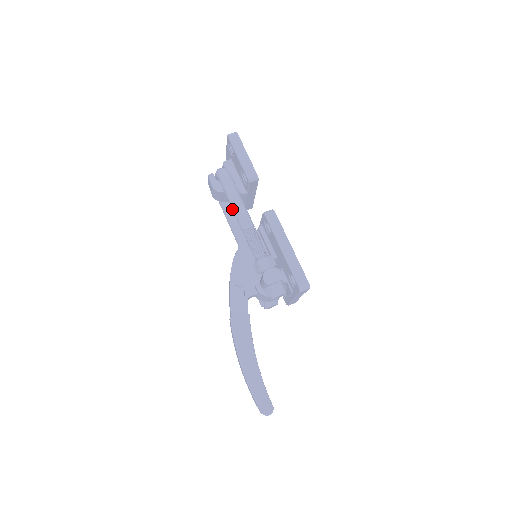
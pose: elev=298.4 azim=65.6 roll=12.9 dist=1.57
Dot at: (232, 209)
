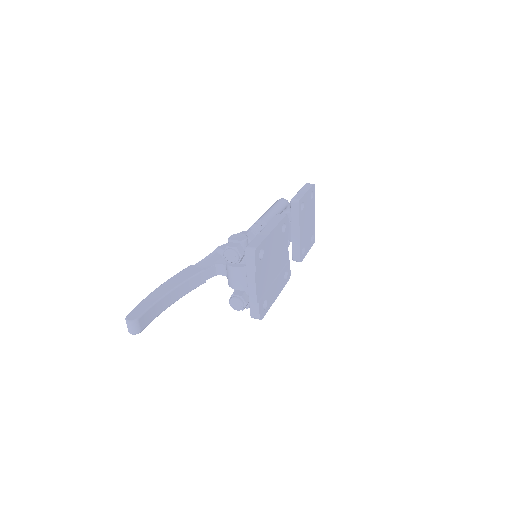
Dot at: occluded
